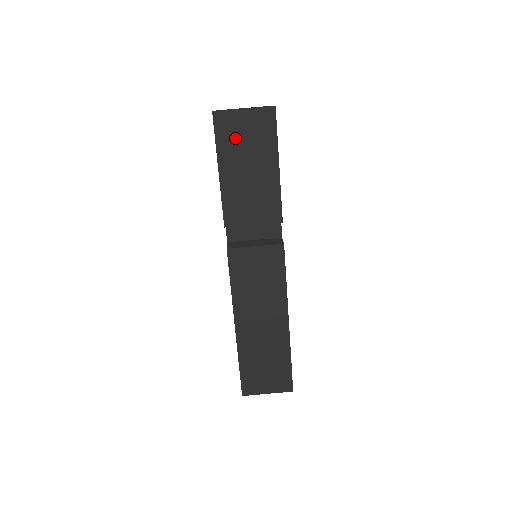
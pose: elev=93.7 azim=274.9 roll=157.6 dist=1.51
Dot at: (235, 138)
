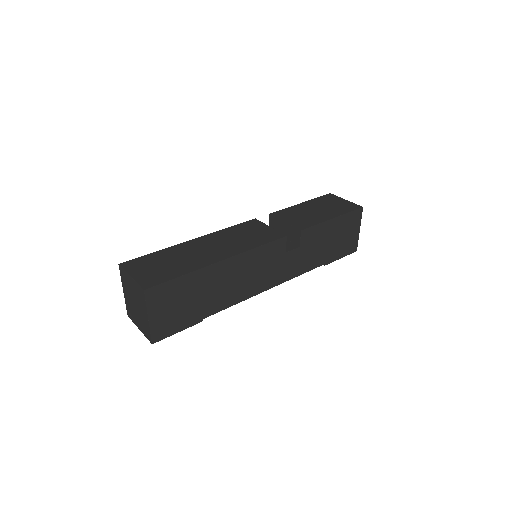
Dot at: (327, 202)
